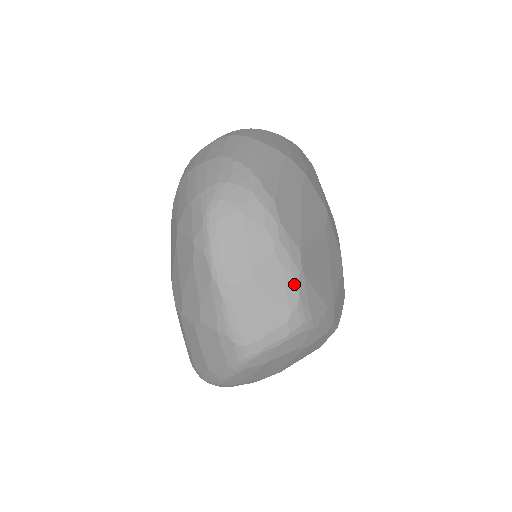
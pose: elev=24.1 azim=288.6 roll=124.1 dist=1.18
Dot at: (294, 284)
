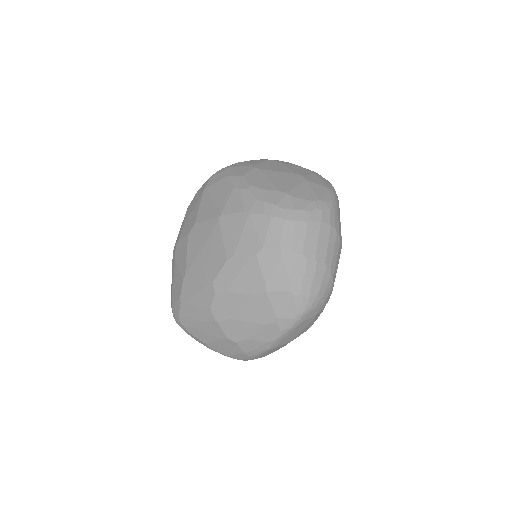
Dot at: occluded
